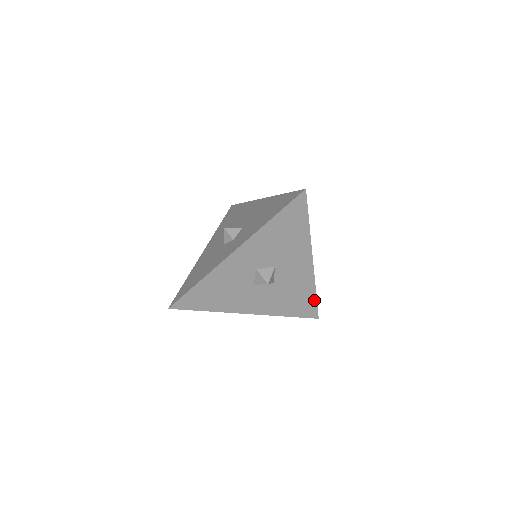
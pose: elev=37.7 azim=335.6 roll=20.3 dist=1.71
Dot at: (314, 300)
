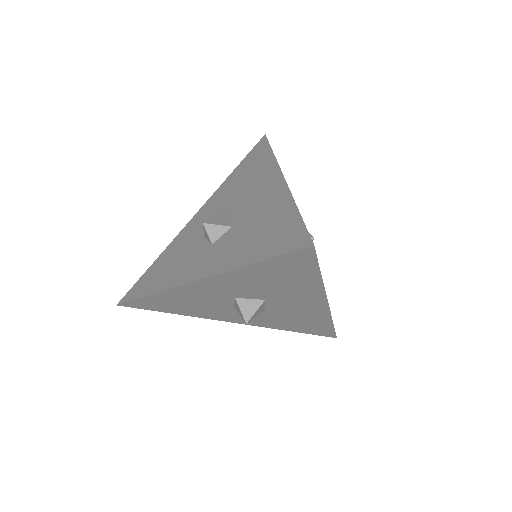
Dot at: (330, 327)
